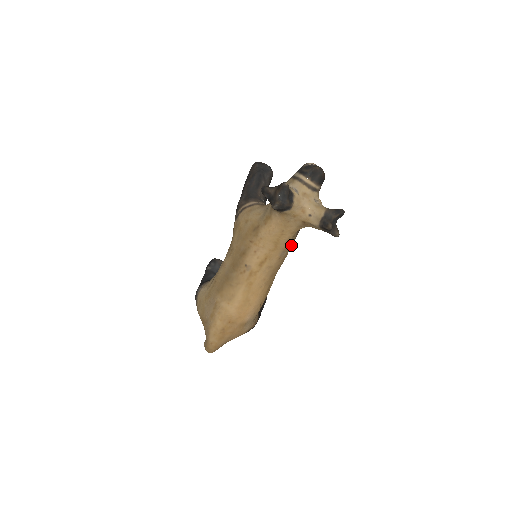
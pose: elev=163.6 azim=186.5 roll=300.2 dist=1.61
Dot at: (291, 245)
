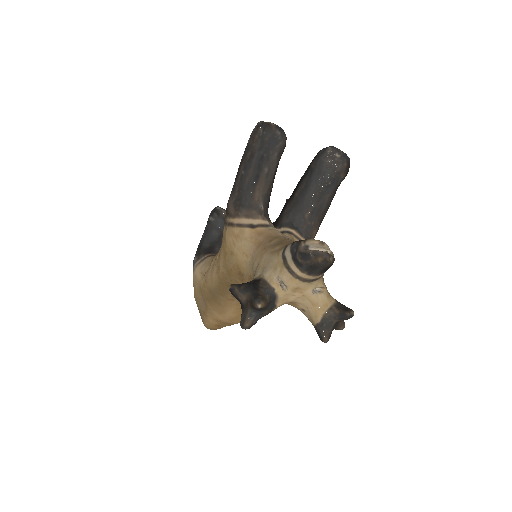
Dot at: occluded
